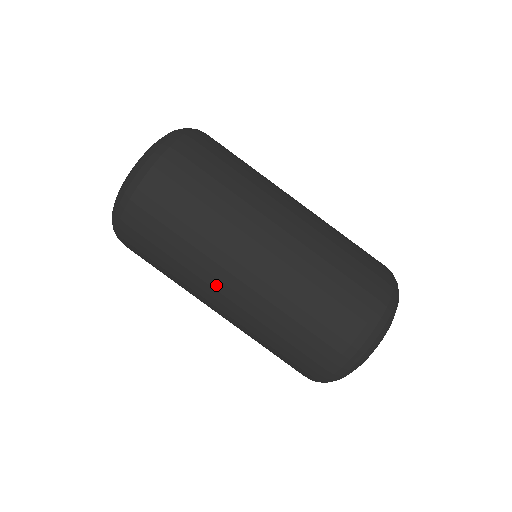
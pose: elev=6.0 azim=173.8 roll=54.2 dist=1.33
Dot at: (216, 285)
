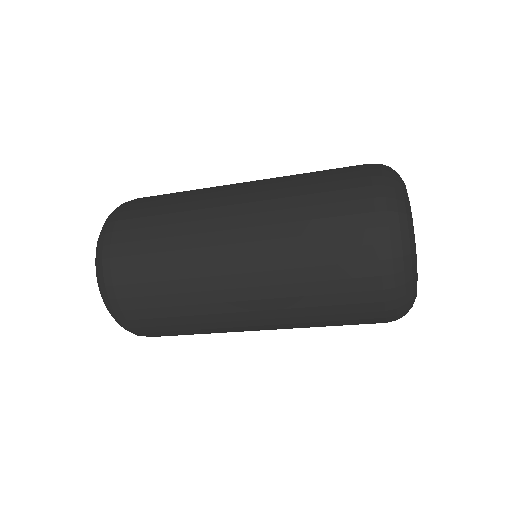
Dot at: occluded
